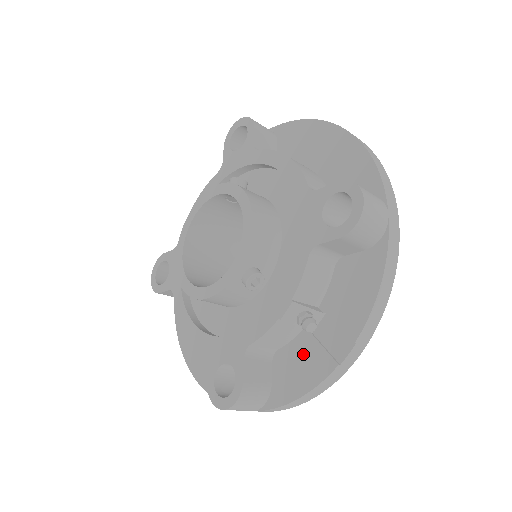
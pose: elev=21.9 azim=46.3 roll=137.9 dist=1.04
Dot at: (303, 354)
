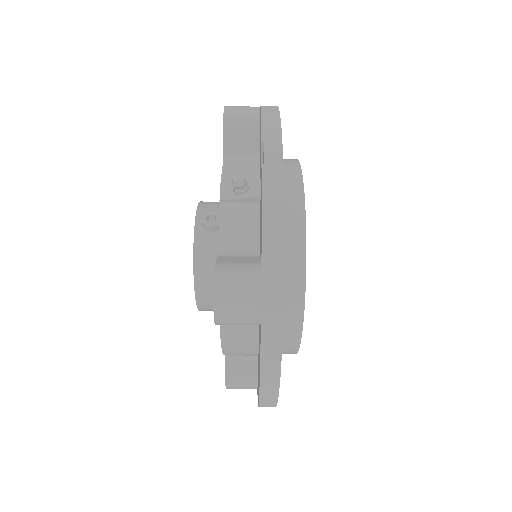
Dot at: occluded
